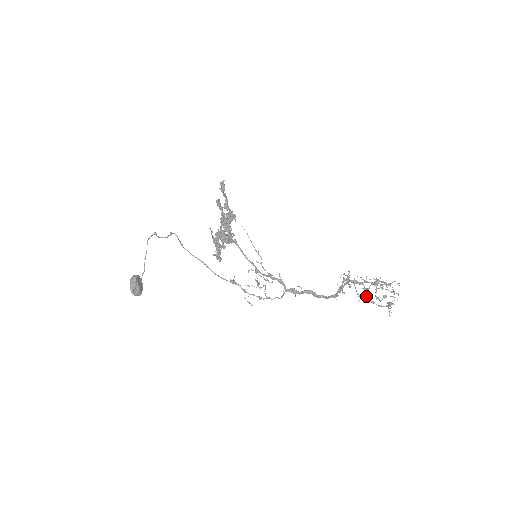
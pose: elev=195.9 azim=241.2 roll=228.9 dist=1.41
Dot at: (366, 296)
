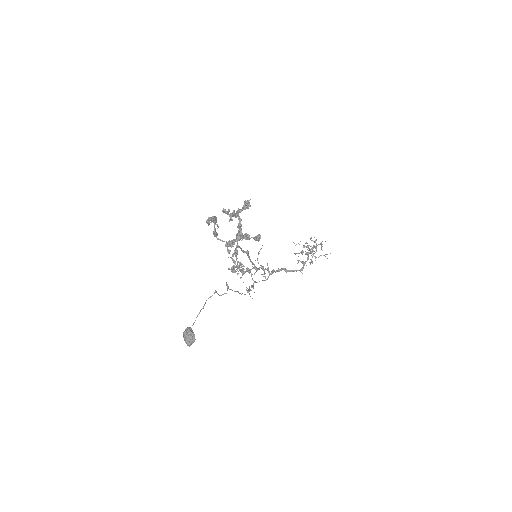
Dot at: occluded
